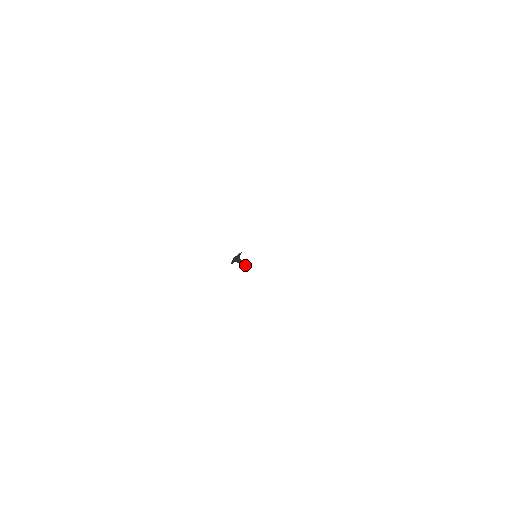
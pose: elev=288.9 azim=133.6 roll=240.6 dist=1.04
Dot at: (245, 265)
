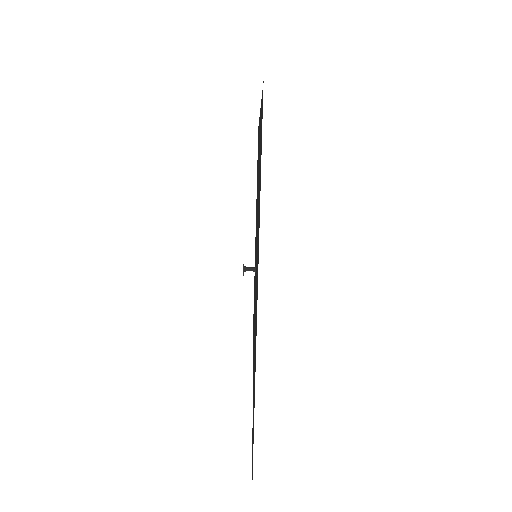
Dot at: (254, 267)
